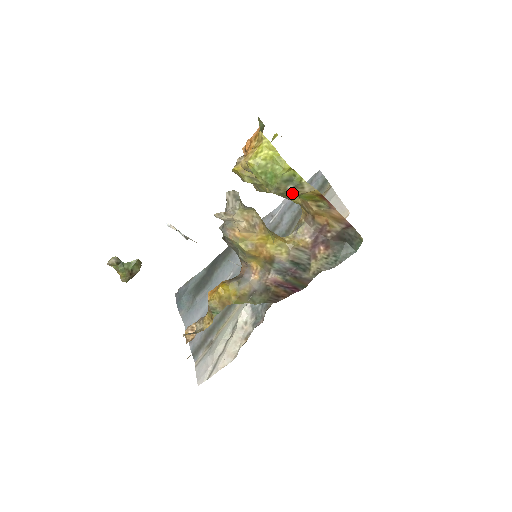
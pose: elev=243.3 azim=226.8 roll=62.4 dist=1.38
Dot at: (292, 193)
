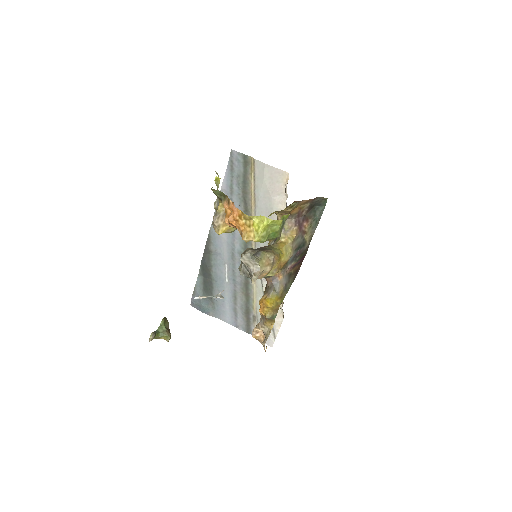
Dot at: occluded
